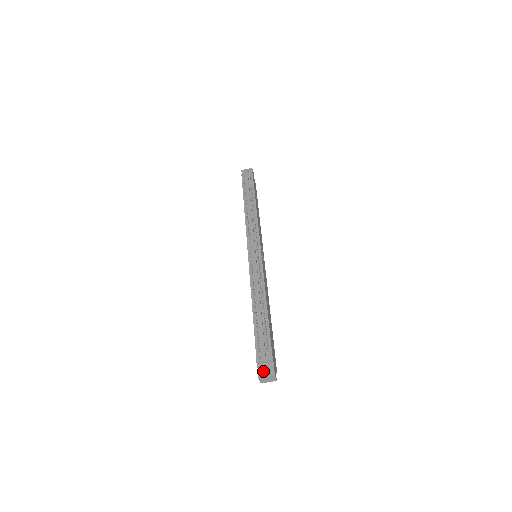
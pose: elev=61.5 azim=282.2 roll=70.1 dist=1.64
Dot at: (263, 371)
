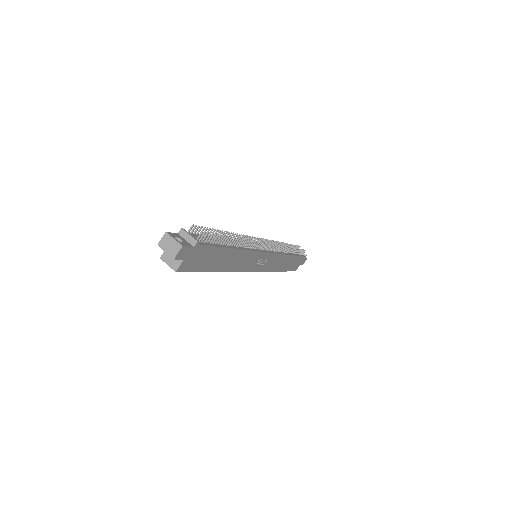
Dot at: occluded
